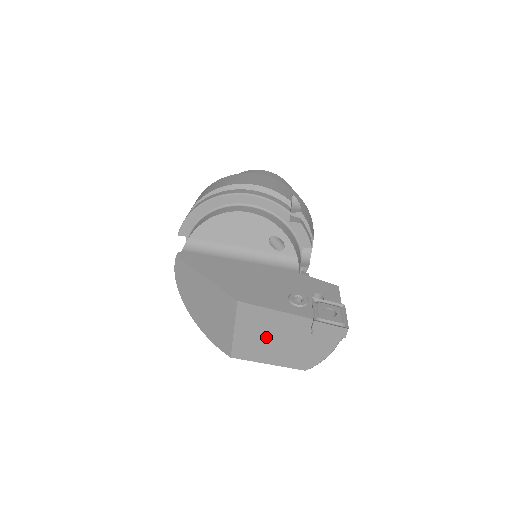
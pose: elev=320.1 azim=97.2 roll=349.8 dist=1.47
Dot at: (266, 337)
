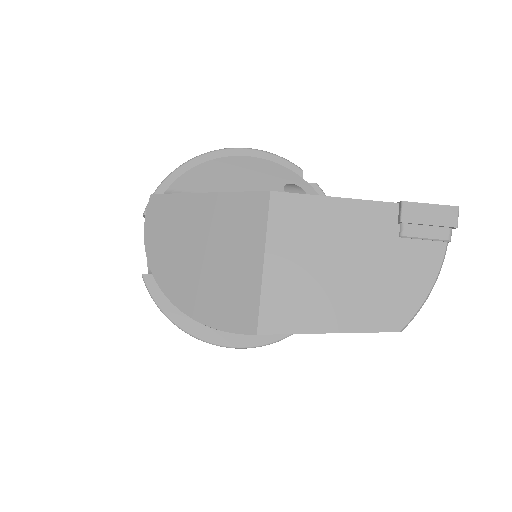
Dot at: (322, 263)
